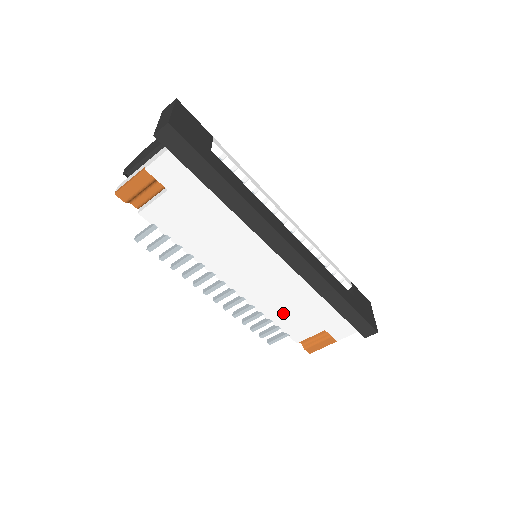
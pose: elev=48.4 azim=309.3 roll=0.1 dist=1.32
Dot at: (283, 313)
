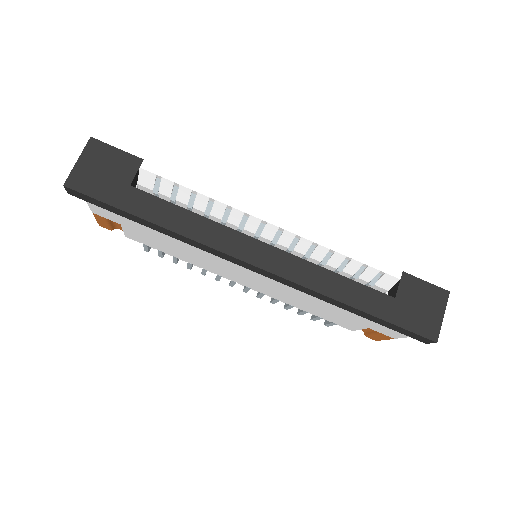
Dot at: (310, 309)
